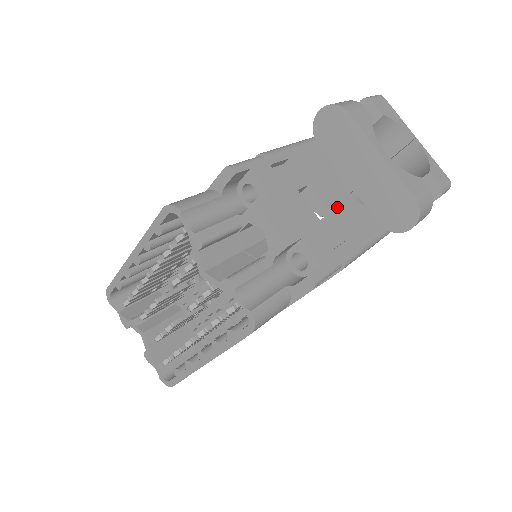
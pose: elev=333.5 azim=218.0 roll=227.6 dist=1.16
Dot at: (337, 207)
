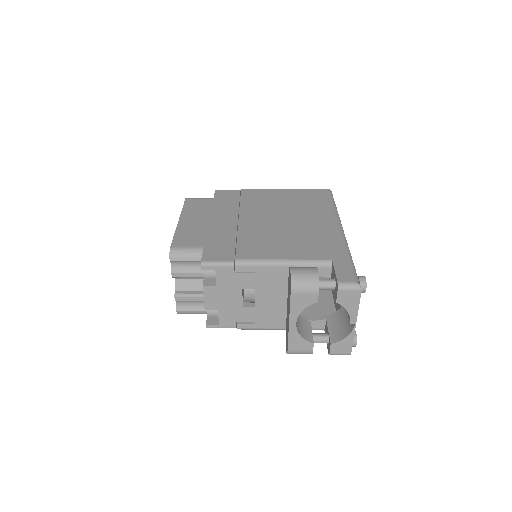
Dot at: (265, 307)
